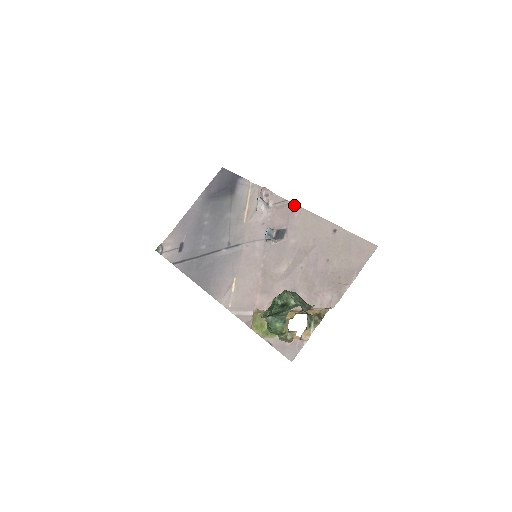
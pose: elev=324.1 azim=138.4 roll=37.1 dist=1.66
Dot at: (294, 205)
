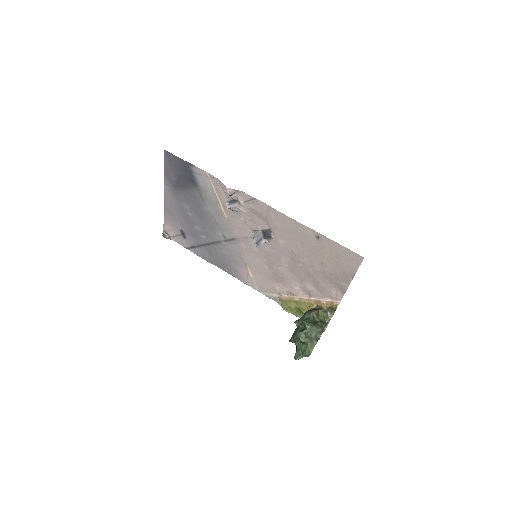
Dot at: (266, 205)
